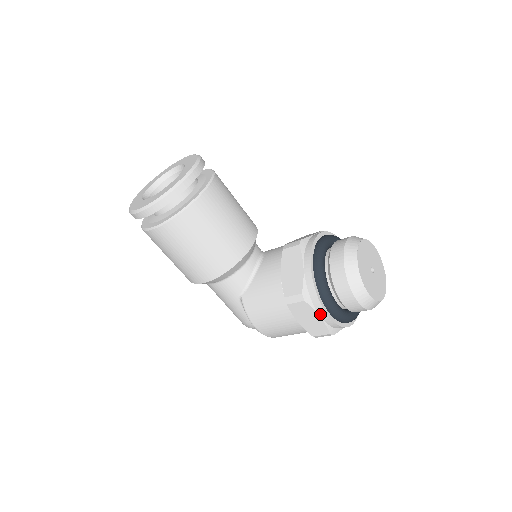
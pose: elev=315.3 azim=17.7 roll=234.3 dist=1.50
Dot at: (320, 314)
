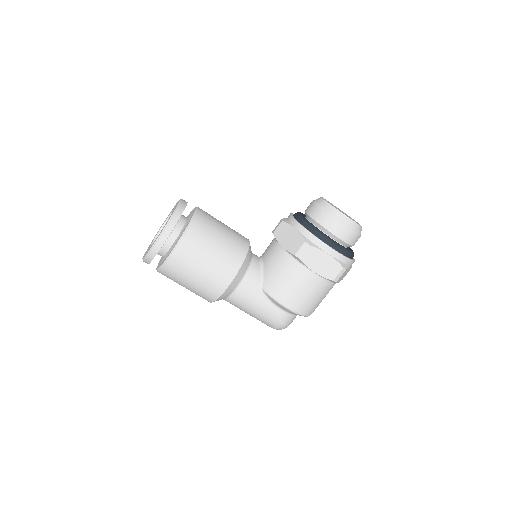
Dot at: (327, 252)
